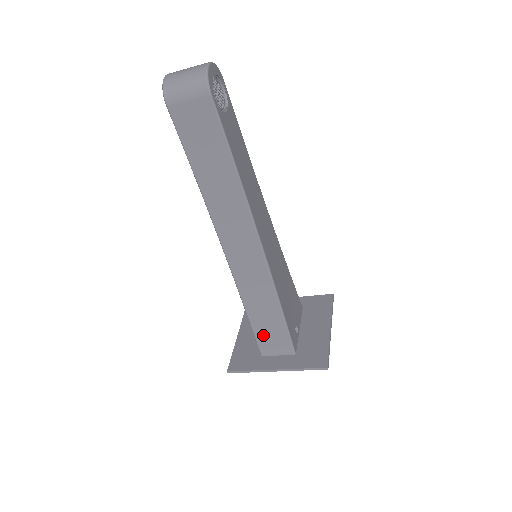
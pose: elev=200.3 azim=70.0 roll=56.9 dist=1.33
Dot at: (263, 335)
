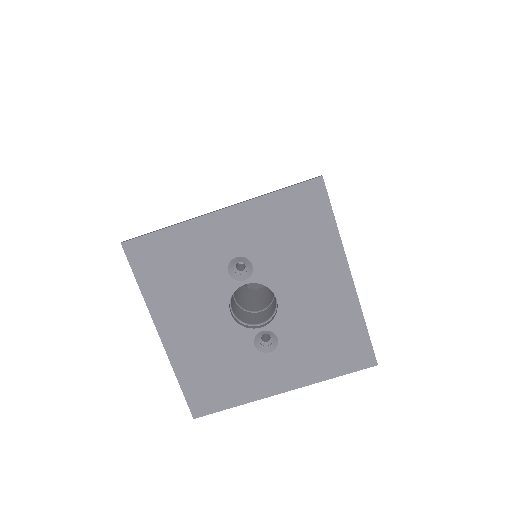
Dot at: occluded
